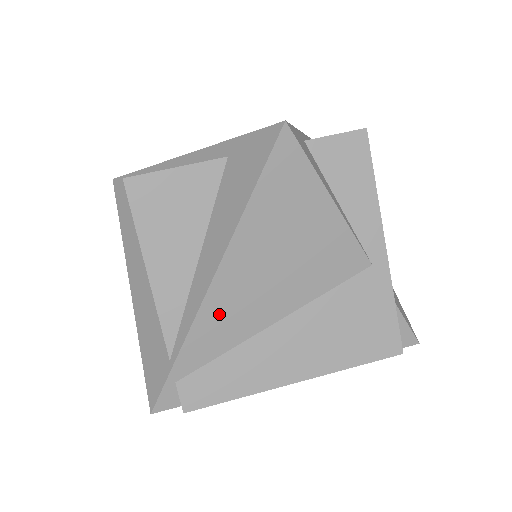
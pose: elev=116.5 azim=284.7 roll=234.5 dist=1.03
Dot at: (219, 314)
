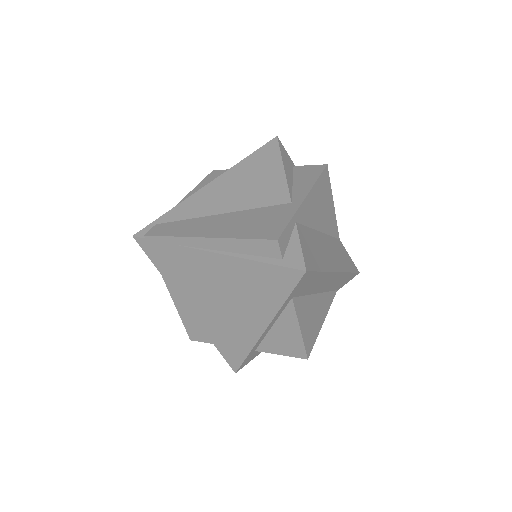
Dot at: (200, 199)
